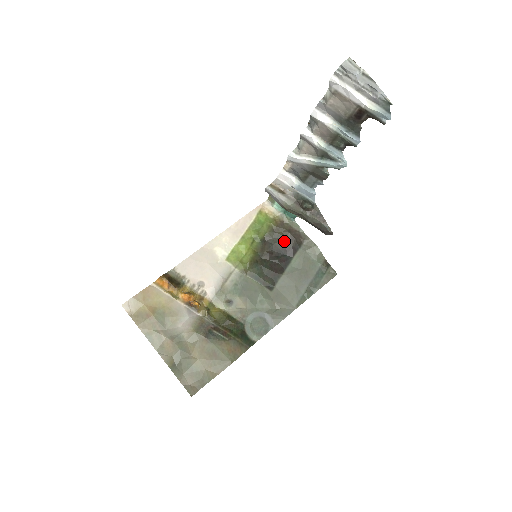
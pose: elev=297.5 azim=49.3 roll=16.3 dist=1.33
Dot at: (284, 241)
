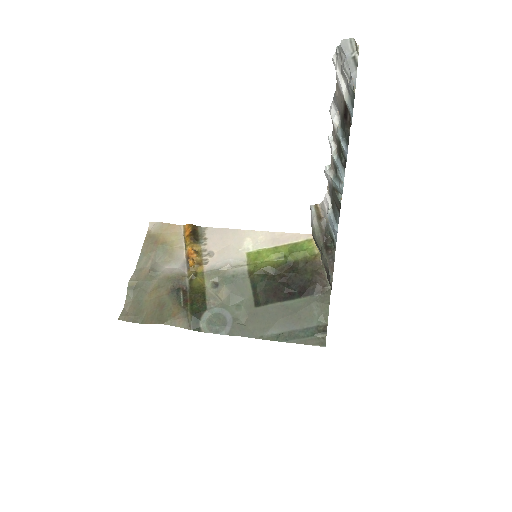
Dot at: (306, 278)
